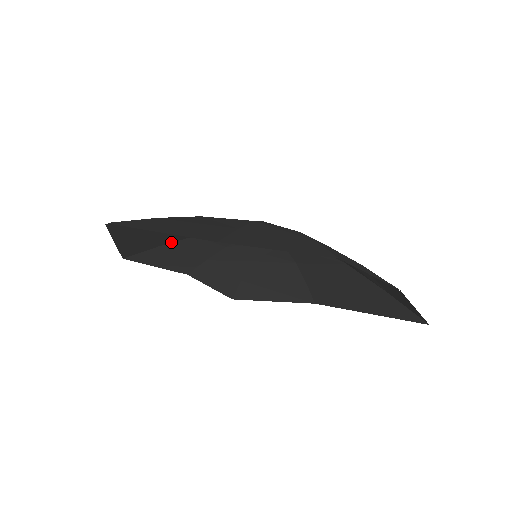
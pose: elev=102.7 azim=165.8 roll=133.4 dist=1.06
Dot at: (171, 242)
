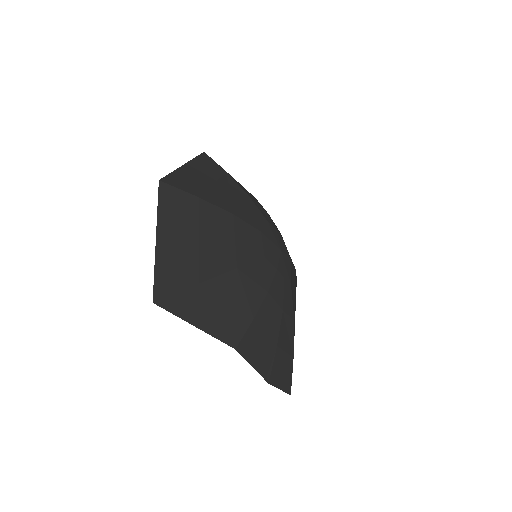
Dot at: (233, 180)
